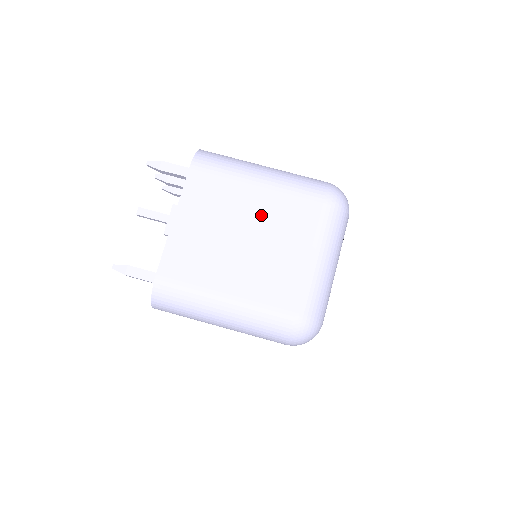
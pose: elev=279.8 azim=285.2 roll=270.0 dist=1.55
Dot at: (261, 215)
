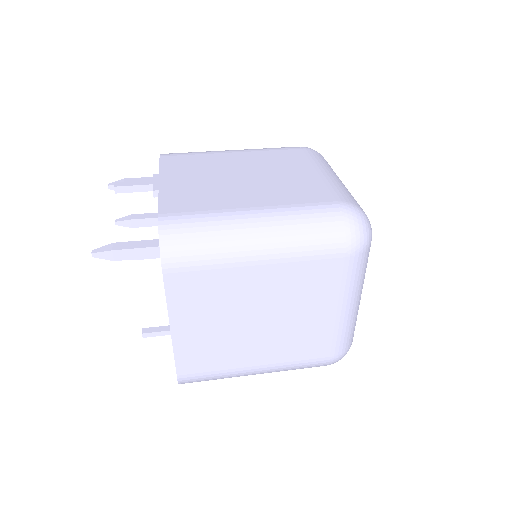
Dot at: (250, 163)
